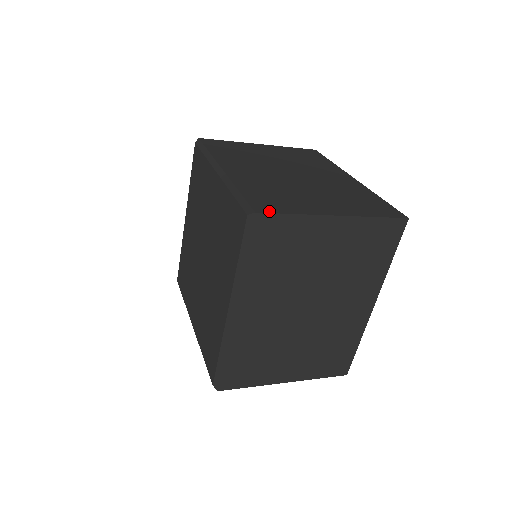
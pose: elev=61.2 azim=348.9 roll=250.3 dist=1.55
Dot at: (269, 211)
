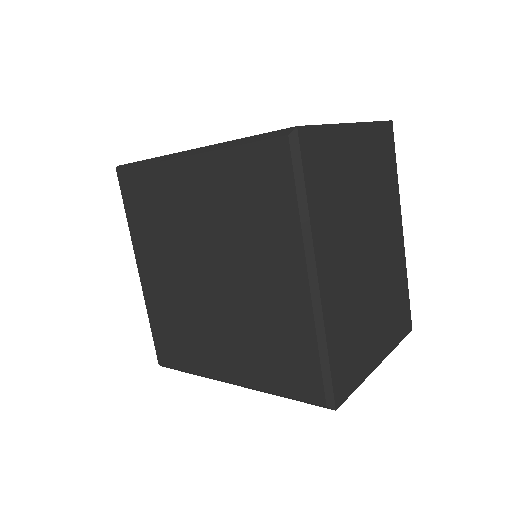
Dot at: (304, 126)
